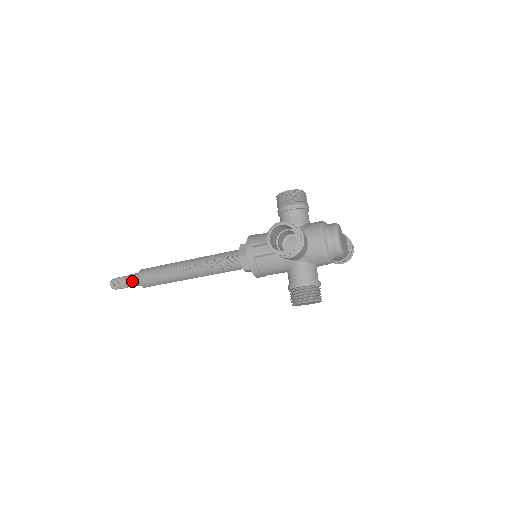
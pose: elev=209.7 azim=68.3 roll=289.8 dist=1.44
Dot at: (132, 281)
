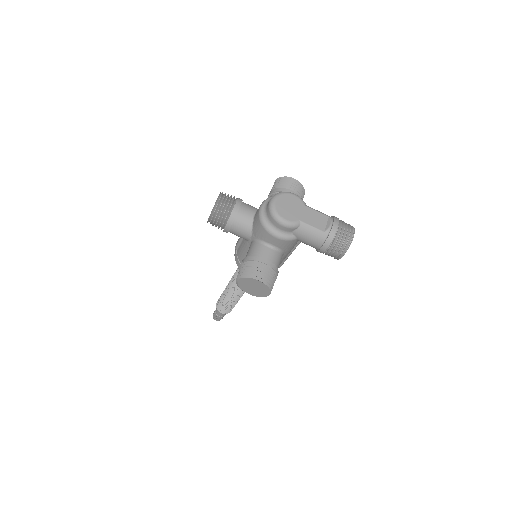
Dot at: occluded
